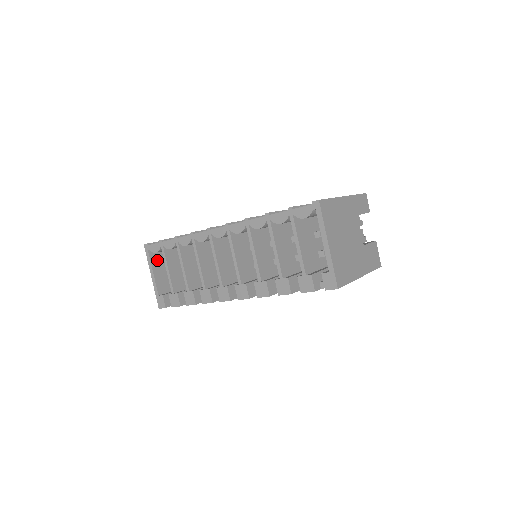
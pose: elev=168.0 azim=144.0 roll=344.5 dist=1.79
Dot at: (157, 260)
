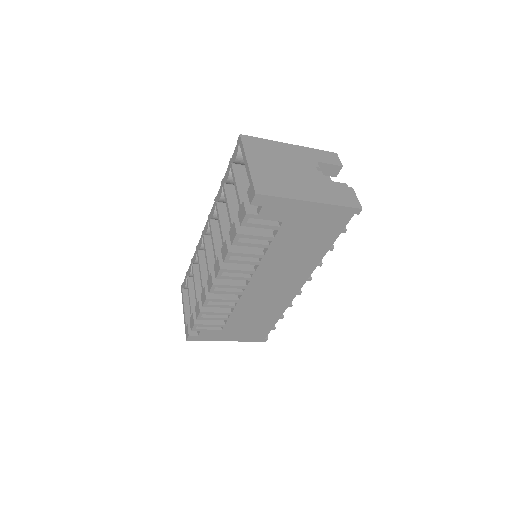
Dot at: occluded
